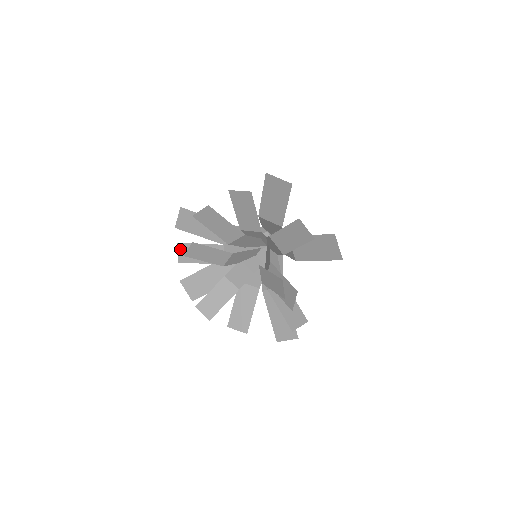
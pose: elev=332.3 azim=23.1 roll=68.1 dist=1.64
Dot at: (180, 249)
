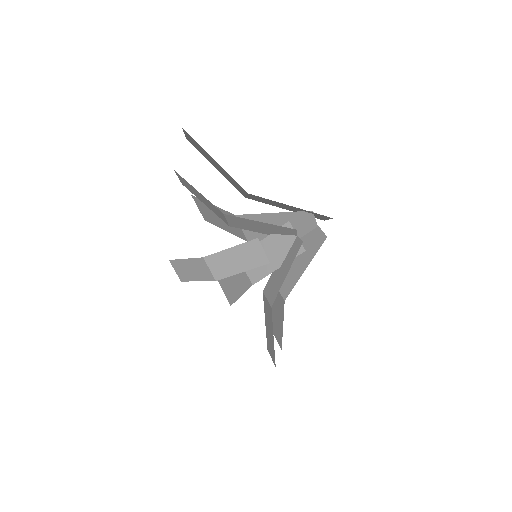
Dot at: (179, 176)
